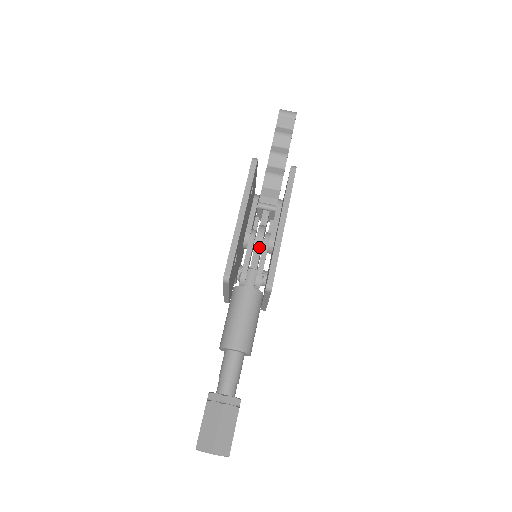
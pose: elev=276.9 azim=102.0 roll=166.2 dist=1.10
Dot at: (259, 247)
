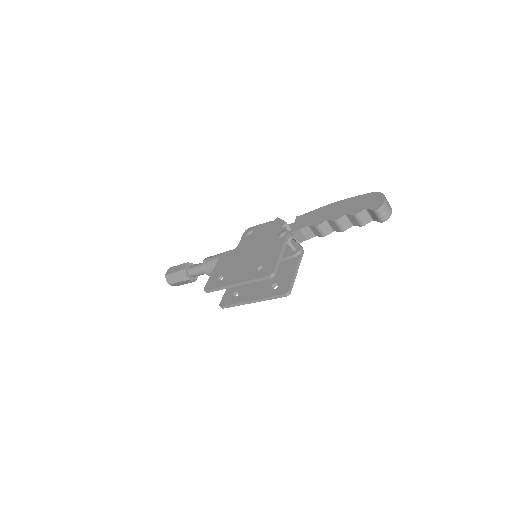
Dot at: occluded
